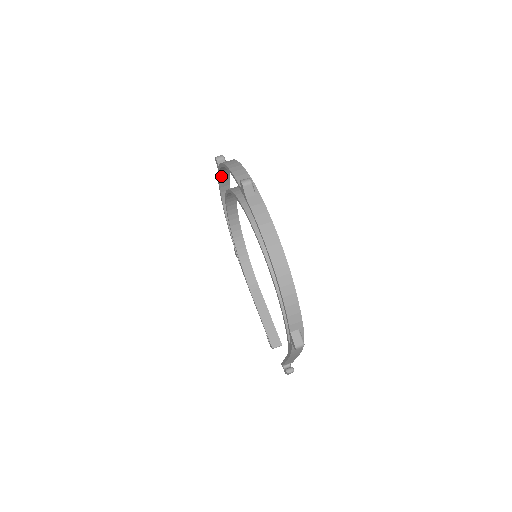
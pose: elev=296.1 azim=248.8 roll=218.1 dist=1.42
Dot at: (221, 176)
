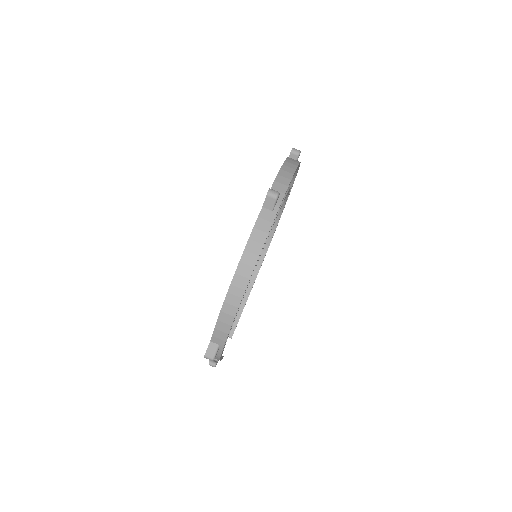
Dot at: occluded
